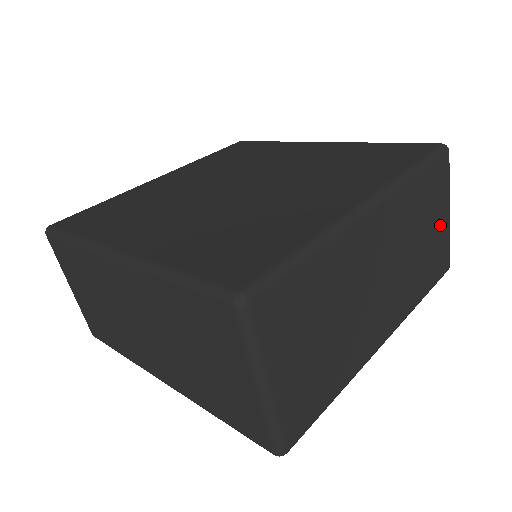
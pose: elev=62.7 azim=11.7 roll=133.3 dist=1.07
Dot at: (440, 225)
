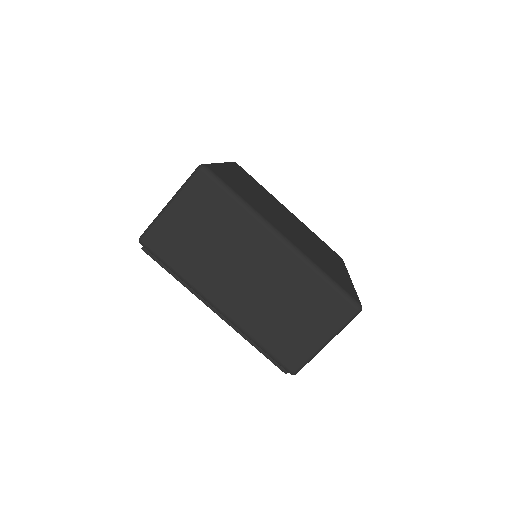
Dot at: occluded
